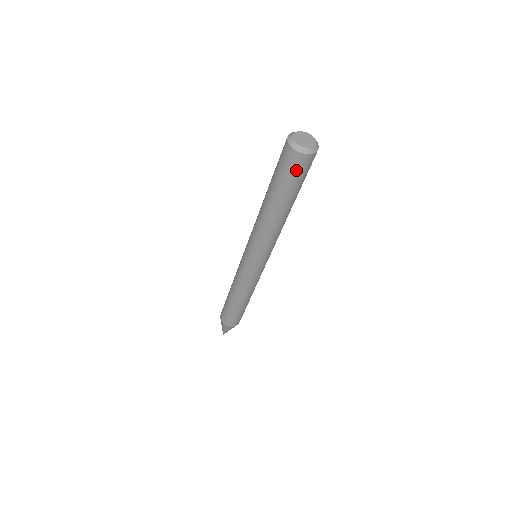
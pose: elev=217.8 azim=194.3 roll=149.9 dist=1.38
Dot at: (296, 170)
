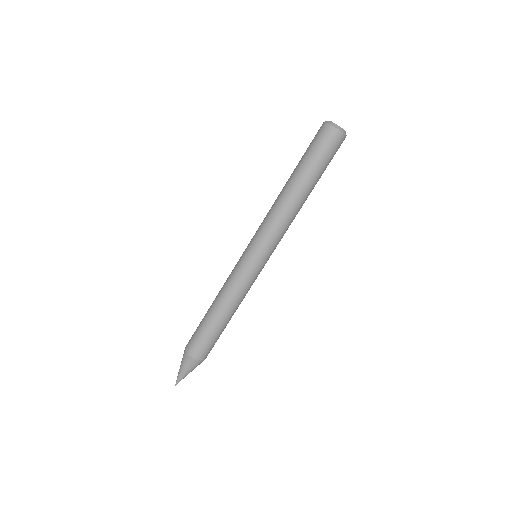
Dot at: (323, 142)
